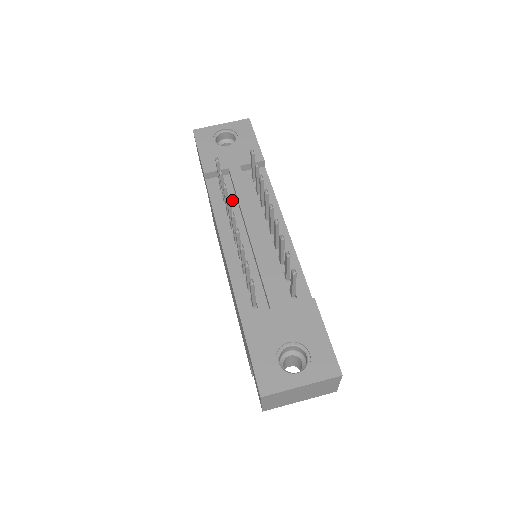
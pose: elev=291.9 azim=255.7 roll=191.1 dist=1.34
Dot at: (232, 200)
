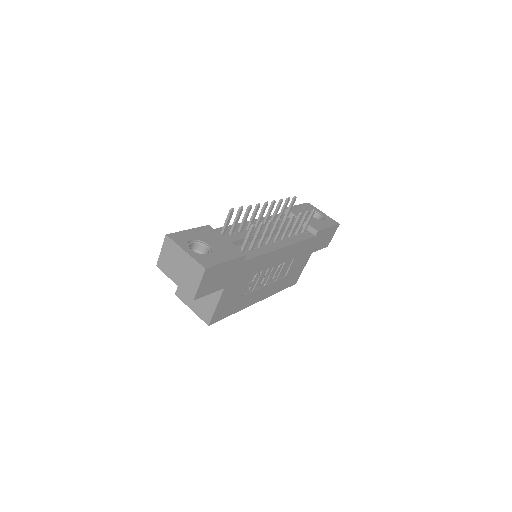
Dot at: occluded
